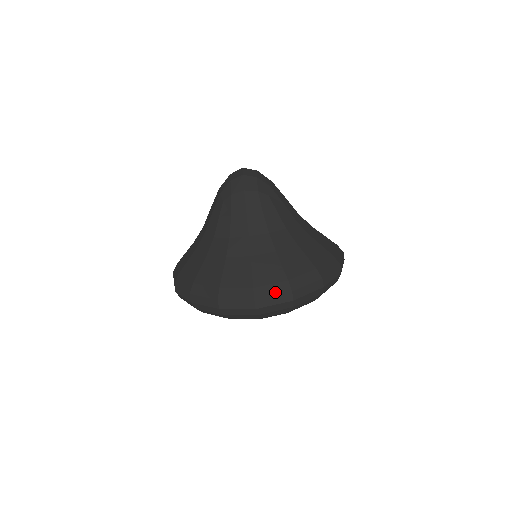
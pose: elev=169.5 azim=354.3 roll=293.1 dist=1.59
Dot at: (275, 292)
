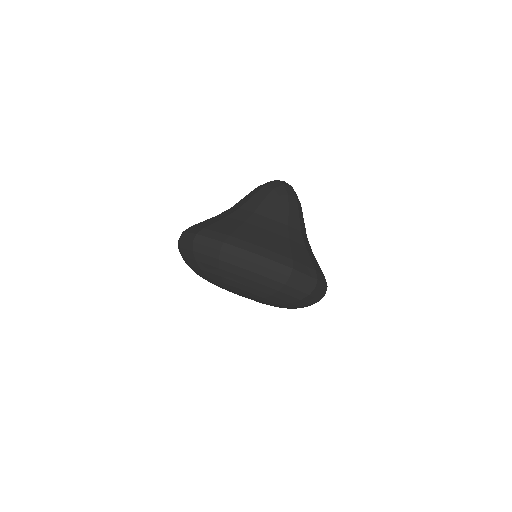
Dot at: (323, 281)
